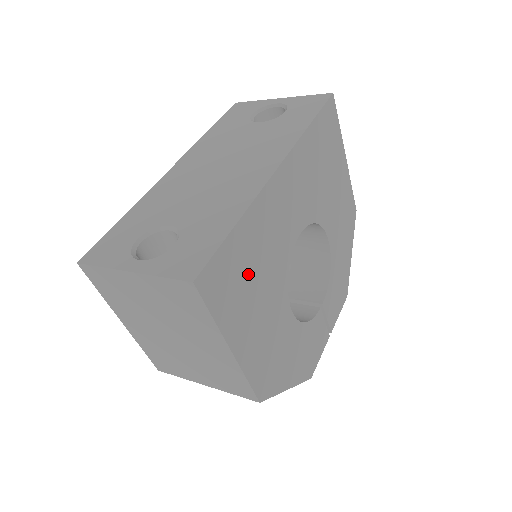
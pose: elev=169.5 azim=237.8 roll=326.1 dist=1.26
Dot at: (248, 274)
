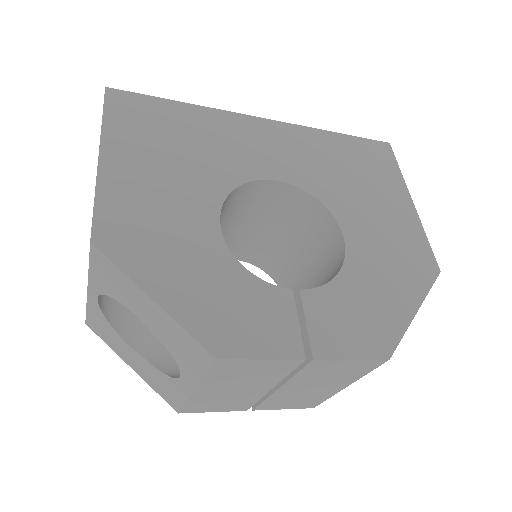
Dot at: (170, 135)
